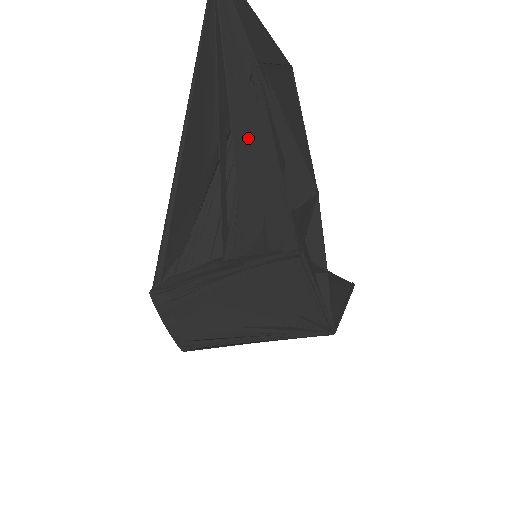
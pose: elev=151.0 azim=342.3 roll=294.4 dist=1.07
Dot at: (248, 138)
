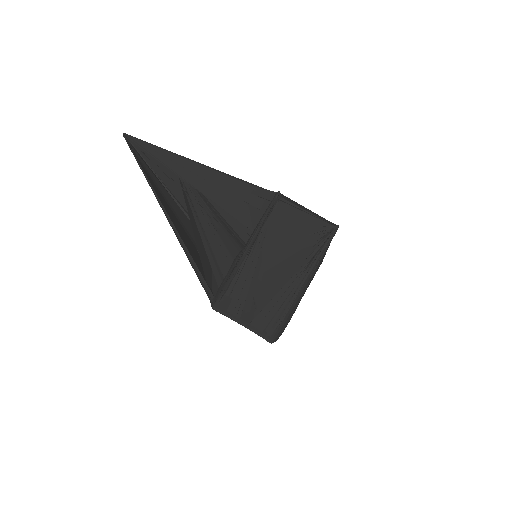
Dot at: (202, 178)
